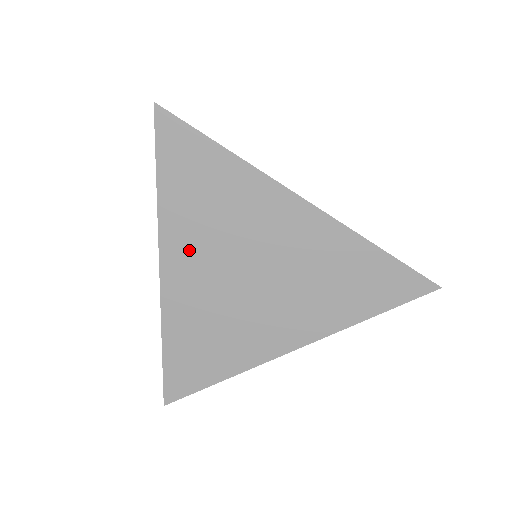
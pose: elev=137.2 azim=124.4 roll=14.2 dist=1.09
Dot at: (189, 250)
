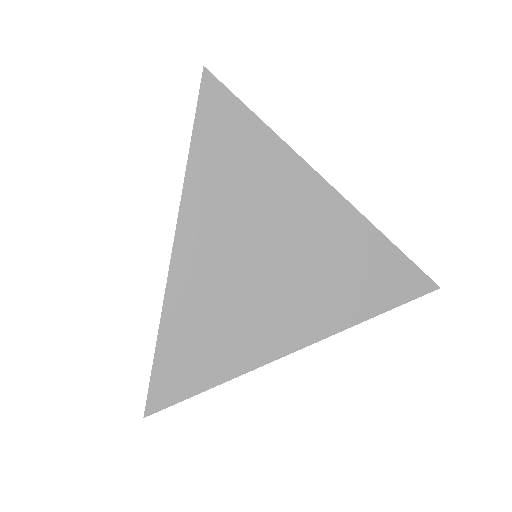
Dot at: (211, 222)
